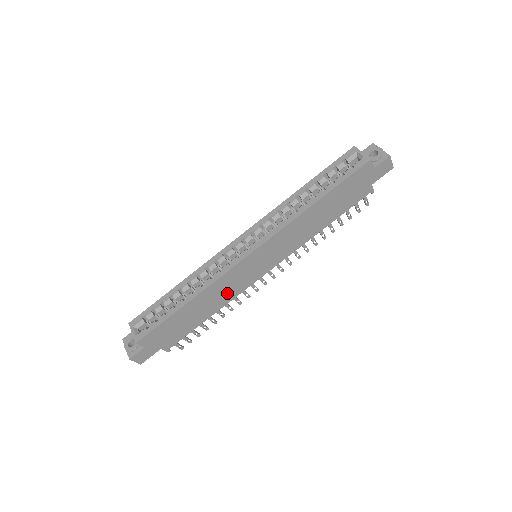
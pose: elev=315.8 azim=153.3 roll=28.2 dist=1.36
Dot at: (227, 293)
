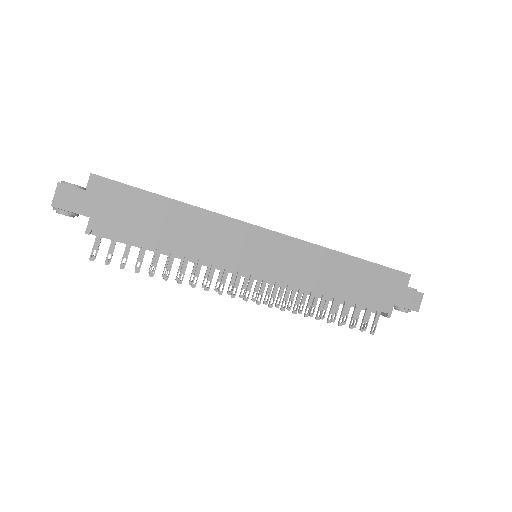
Dot at: (207, 244)
